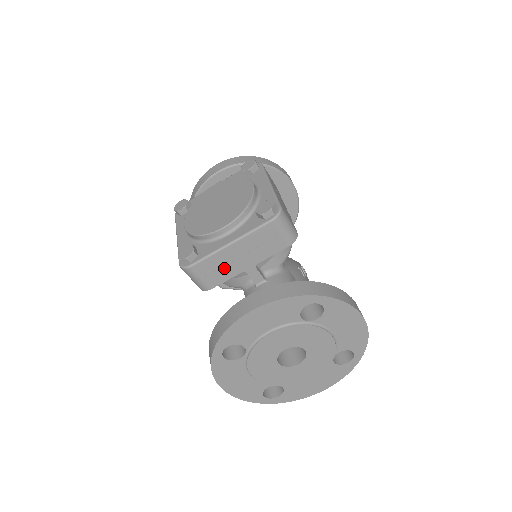
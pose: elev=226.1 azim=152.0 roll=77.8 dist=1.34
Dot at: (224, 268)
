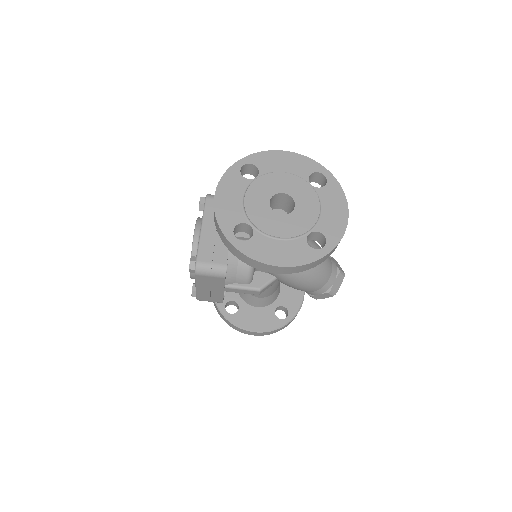
Dot at: (216, 245)
